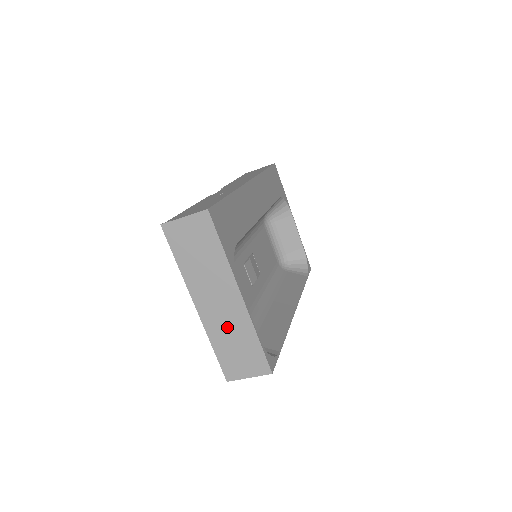
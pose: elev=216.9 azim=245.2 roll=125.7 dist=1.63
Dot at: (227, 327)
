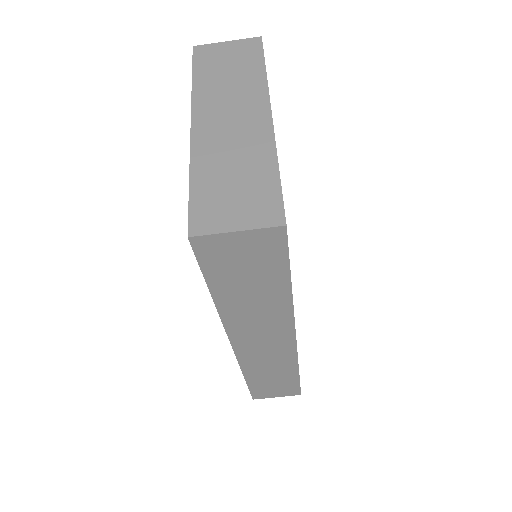
Dot at: (230, 151)
